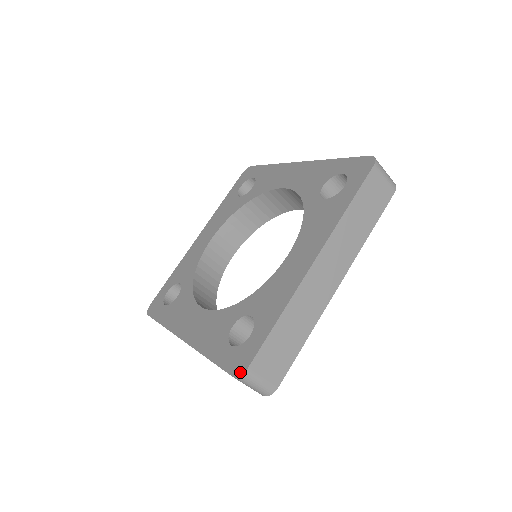
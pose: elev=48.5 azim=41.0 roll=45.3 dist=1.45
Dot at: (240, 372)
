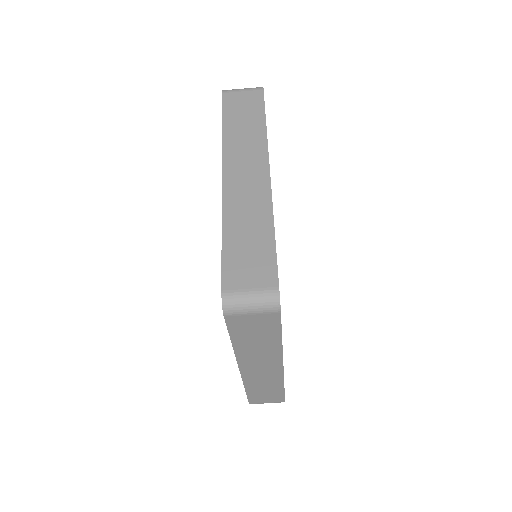
Dot at: (222, 303)
